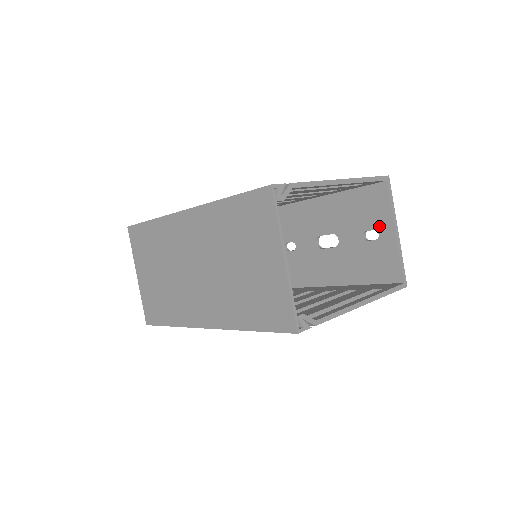
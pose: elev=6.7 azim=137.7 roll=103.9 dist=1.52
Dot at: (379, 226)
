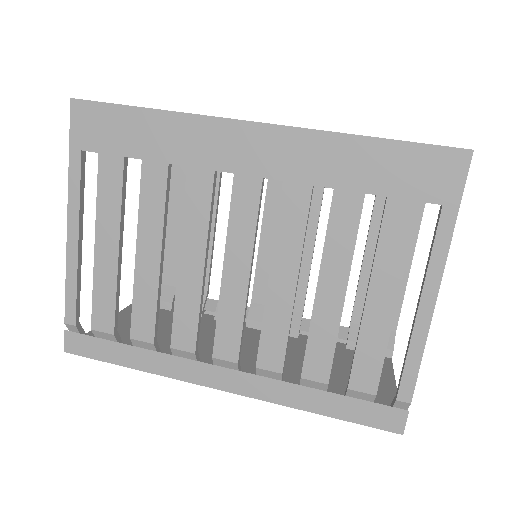
Dot at: occluded
